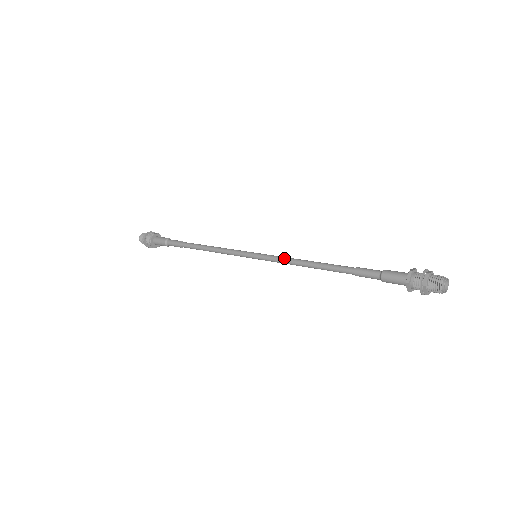
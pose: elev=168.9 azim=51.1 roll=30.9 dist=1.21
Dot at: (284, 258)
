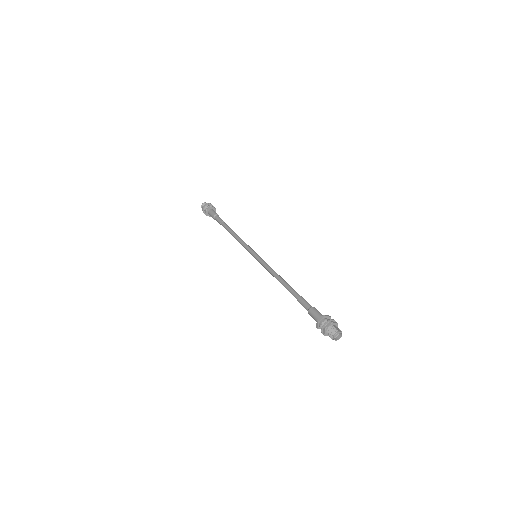
Dot at: (267, 268)
